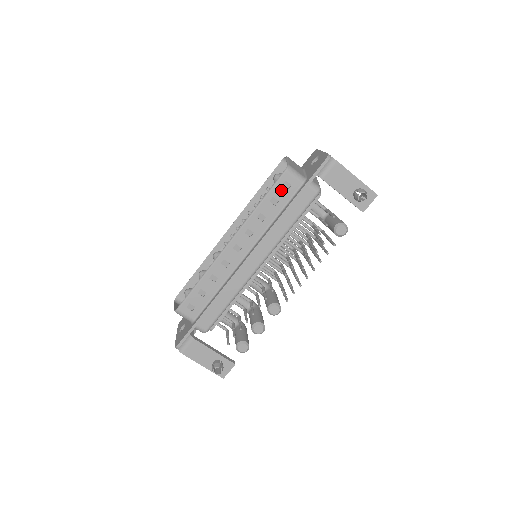
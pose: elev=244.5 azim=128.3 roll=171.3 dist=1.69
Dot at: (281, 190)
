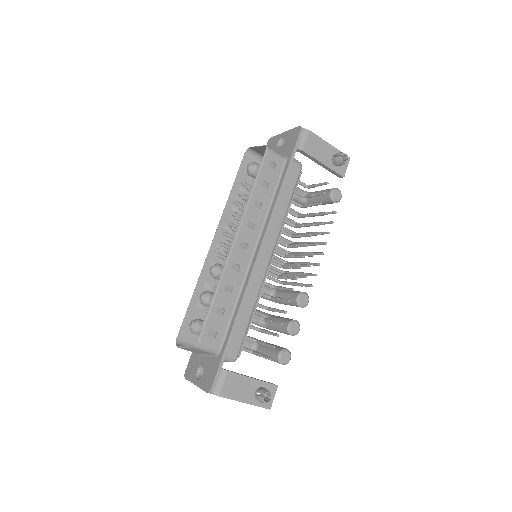
Dot at: (268, 171)
